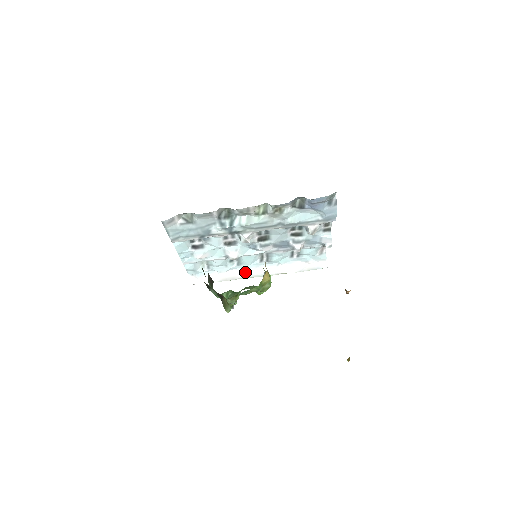
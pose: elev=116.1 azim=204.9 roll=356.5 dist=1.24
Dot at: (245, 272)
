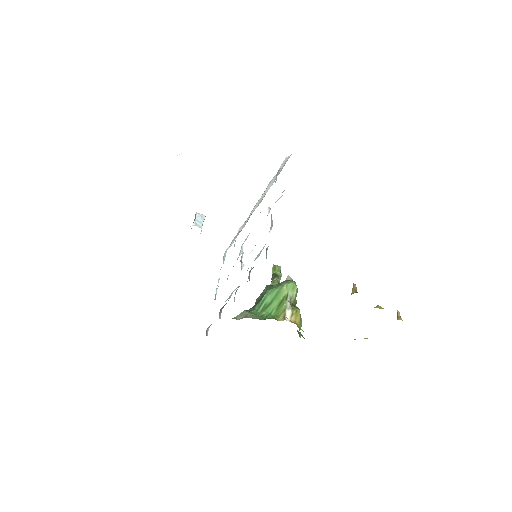
Dot at: (247, 218)
